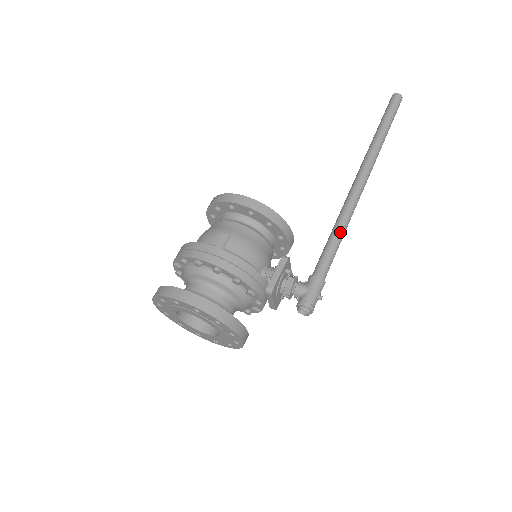
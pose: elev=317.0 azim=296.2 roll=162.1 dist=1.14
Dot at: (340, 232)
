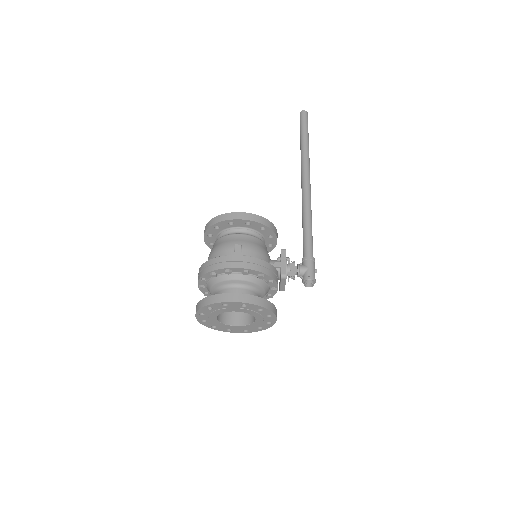
Dot at: (310, 221)
